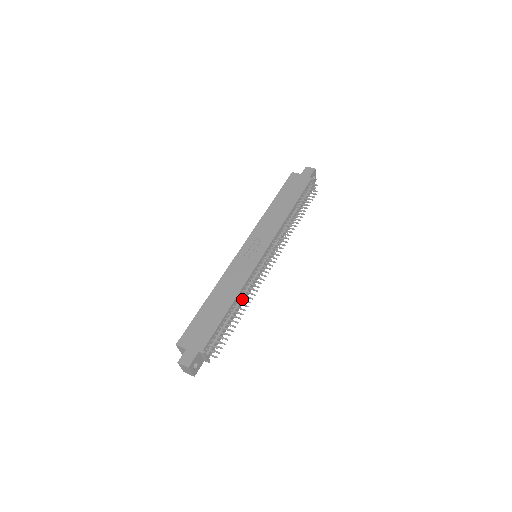
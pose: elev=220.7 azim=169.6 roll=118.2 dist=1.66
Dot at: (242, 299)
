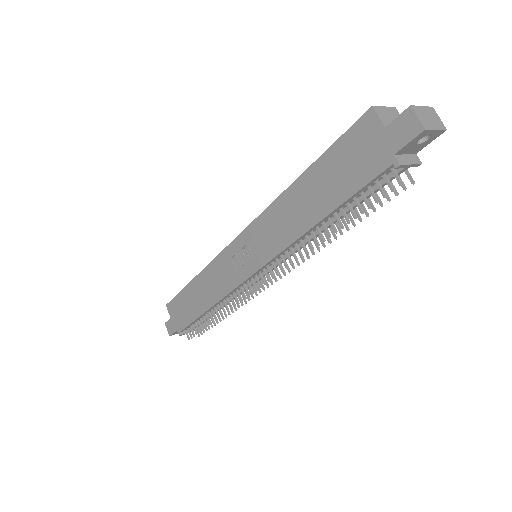
Dot at: (219, 311)
